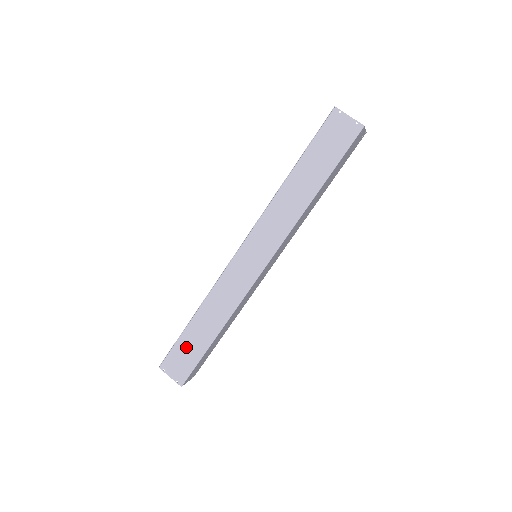
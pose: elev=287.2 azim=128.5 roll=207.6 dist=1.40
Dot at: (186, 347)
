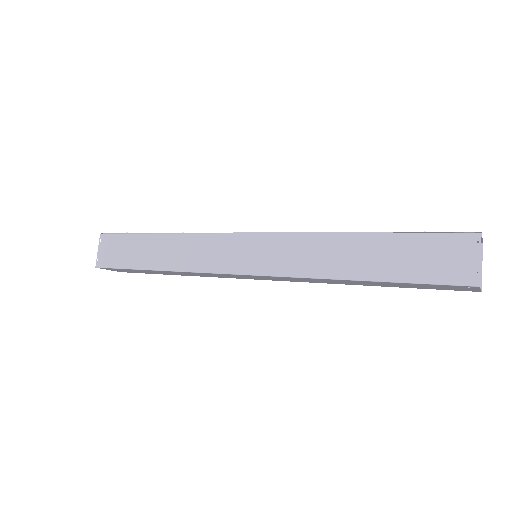
Dot at: (130, 246)
